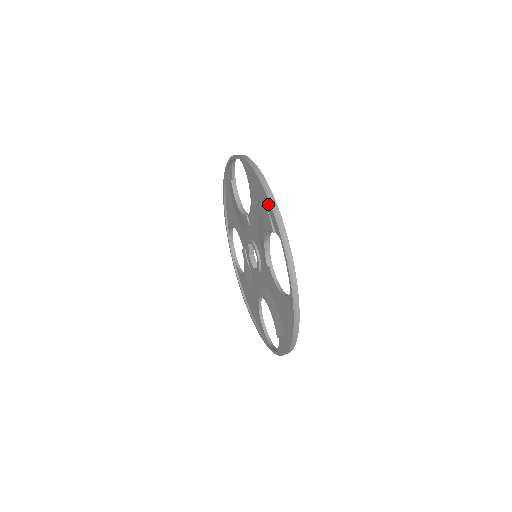
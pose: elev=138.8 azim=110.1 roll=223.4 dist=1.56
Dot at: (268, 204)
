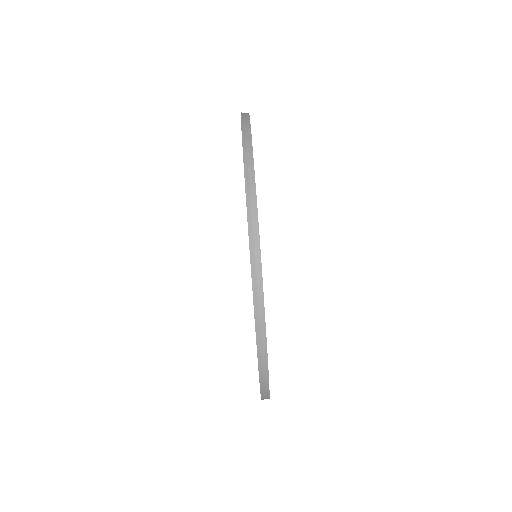
Dot at: occluded
